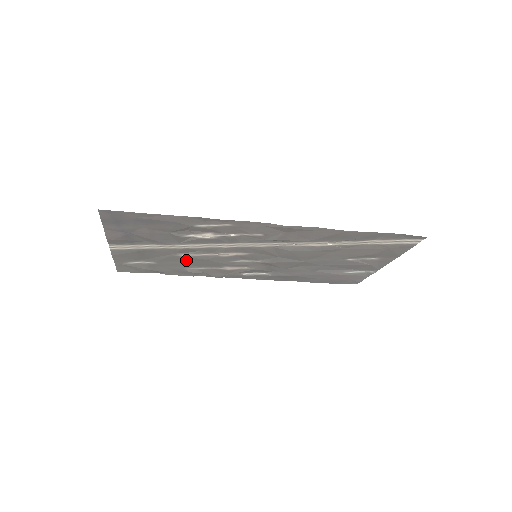
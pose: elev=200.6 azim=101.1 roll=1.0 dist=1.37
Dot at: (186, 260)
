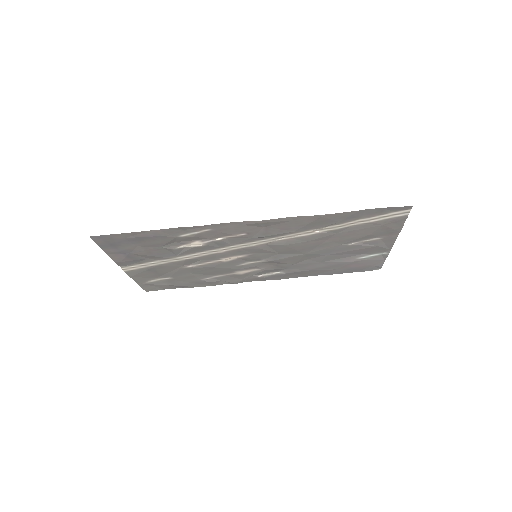
Dot at: (196, 271)
